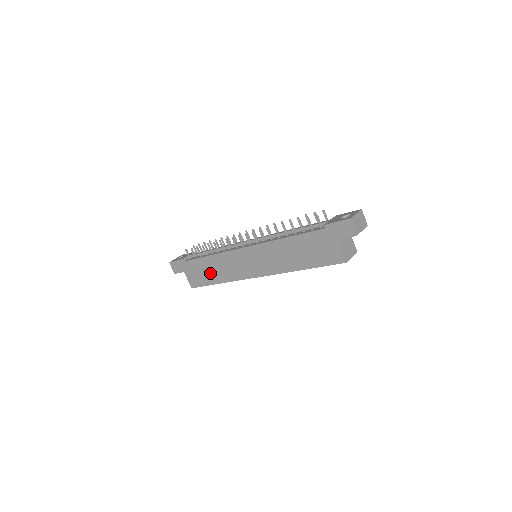
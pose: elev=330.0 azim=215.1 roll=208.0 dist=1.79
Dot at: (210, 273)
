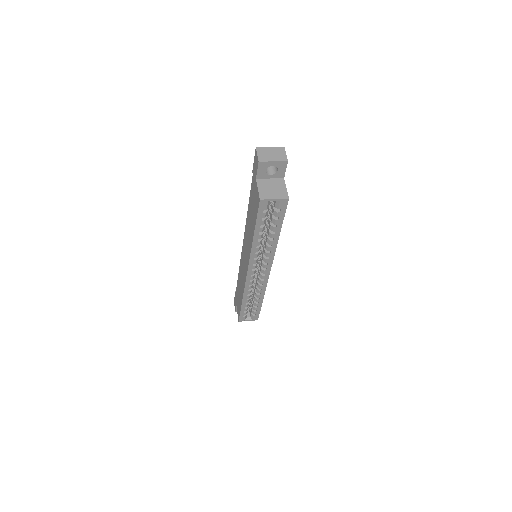
Dot at: (240, 293)
